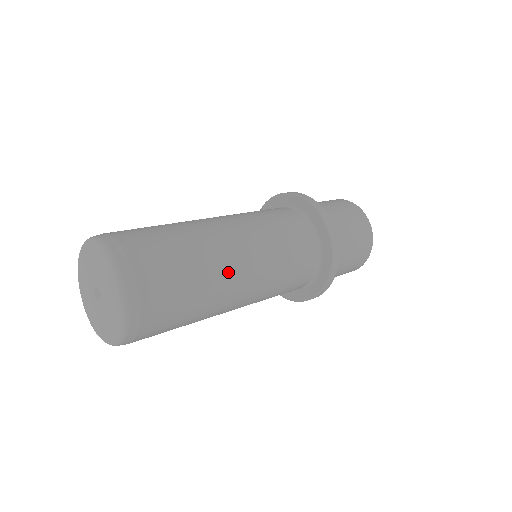
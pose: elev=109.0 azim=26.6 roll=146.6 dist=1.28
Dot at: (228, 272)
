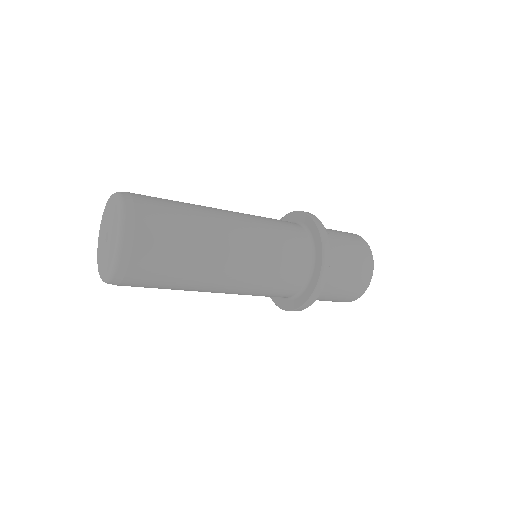
Dot at: (201, 289)
